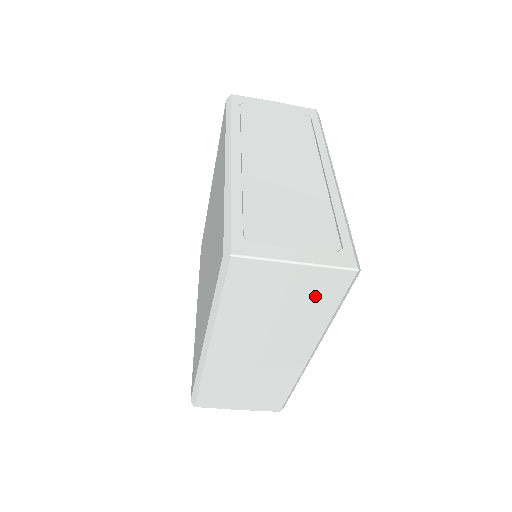
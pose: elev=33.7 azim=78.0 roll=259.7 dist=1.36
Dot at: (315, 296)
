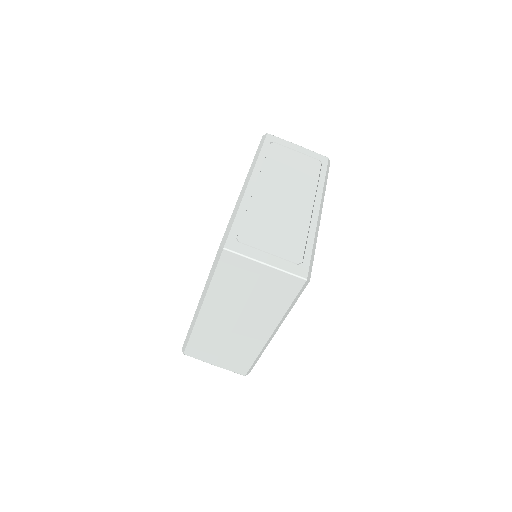
Dot at: (277, 291)
